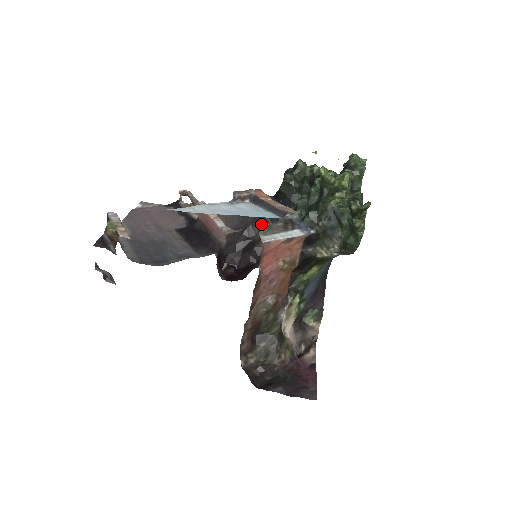
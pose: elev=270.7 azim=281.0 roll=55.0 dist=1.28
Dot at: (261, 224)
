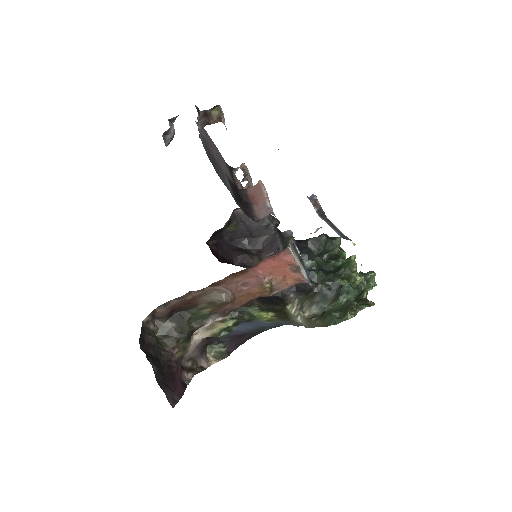
Dot at: (294, 237)
